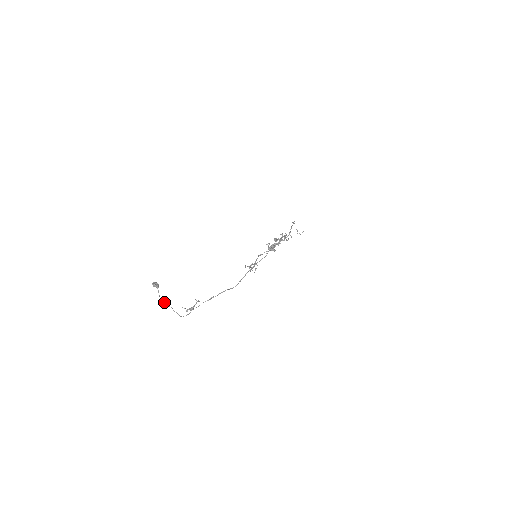
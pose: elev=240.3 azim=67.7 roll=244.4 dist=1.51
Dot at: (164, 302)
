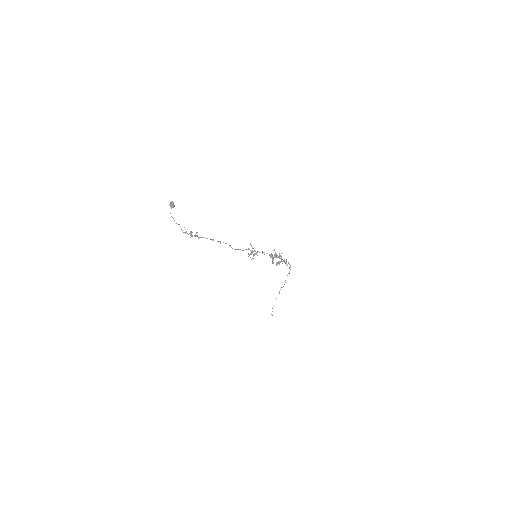
Dot at: occluded
